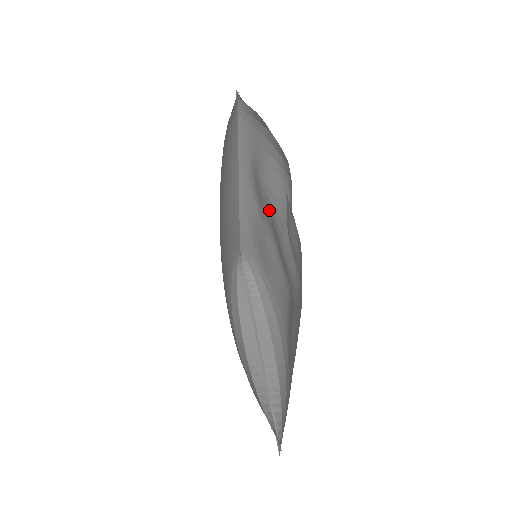
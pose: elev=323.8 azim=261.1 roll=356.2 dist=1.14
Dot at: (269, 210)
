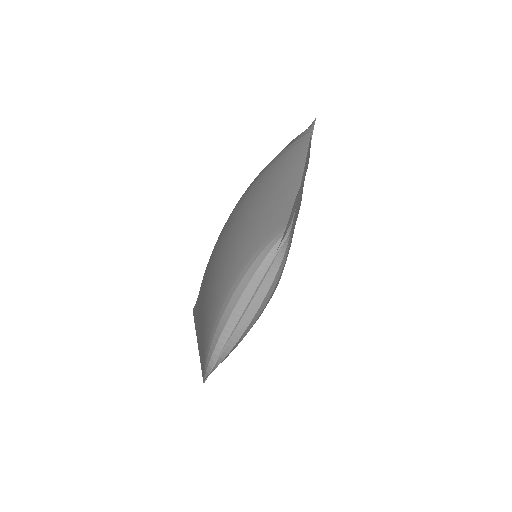
Dot at: occluded
